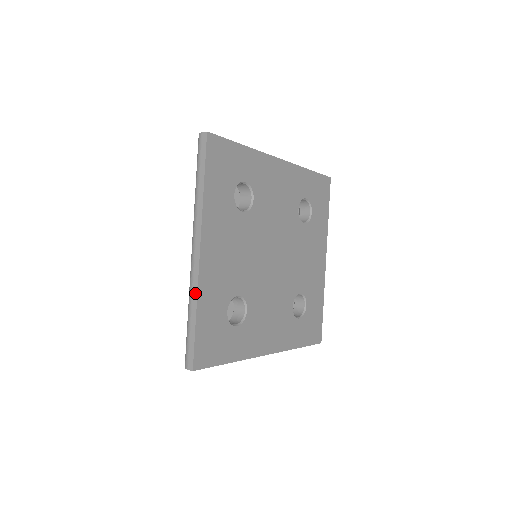
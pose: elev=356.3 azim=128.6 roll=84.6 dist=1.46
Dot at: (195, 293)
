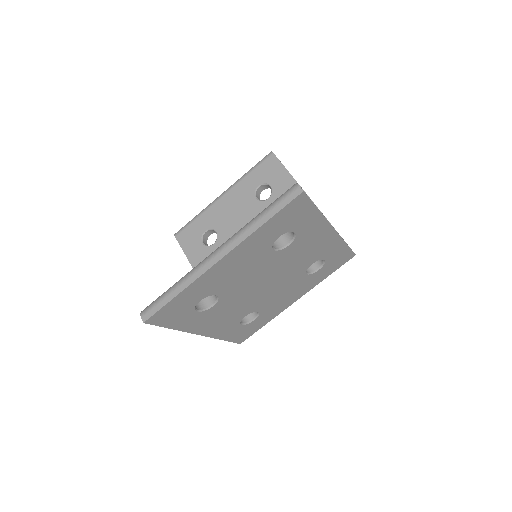
Dot at: (191, 281)
